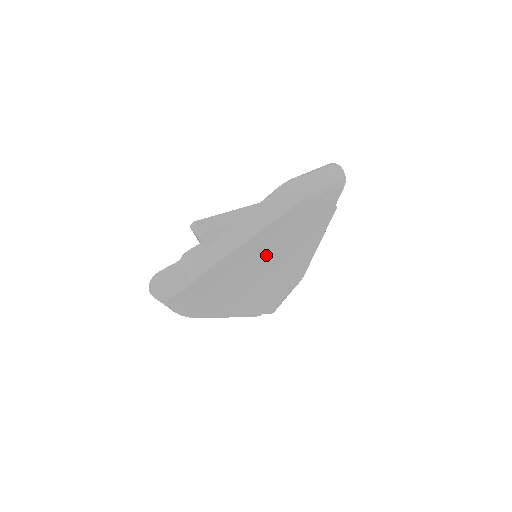
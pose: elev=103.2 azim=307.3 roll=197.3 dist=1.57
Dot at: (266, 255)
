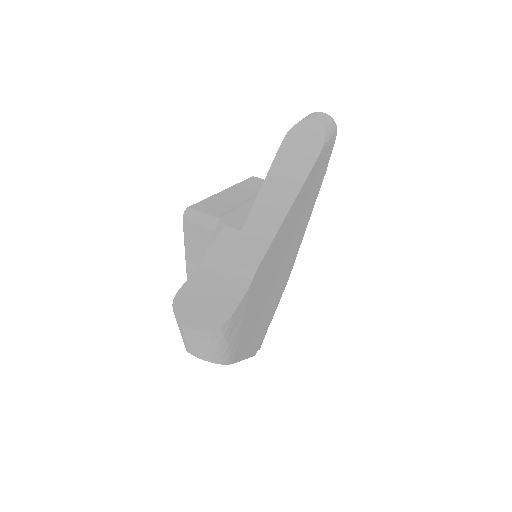
Dot at: (288, 238)
